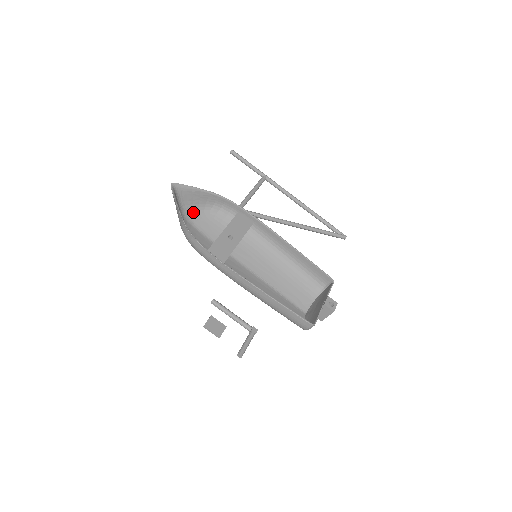
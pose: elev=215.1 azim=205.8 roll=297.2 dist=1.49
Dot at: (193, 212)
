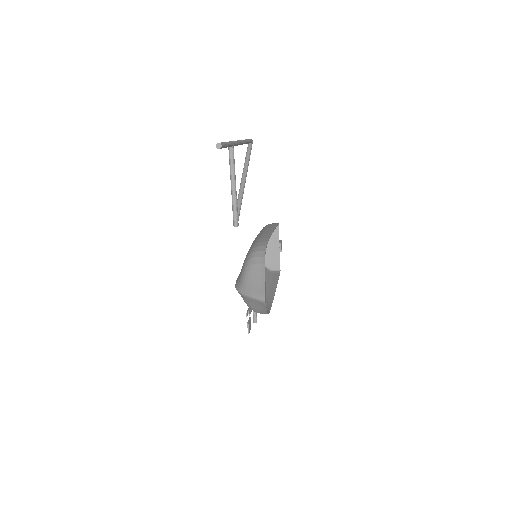
Dot at: (244, 280)
